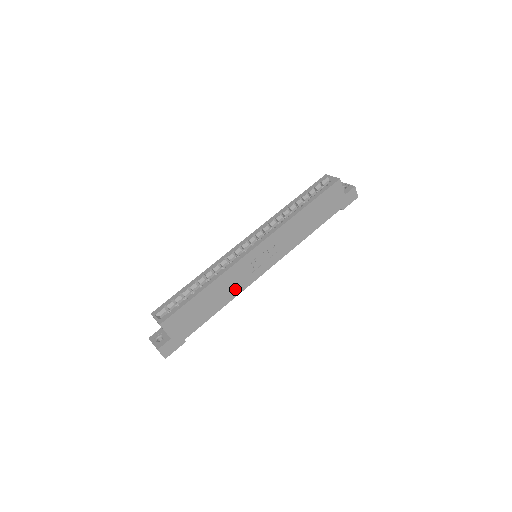
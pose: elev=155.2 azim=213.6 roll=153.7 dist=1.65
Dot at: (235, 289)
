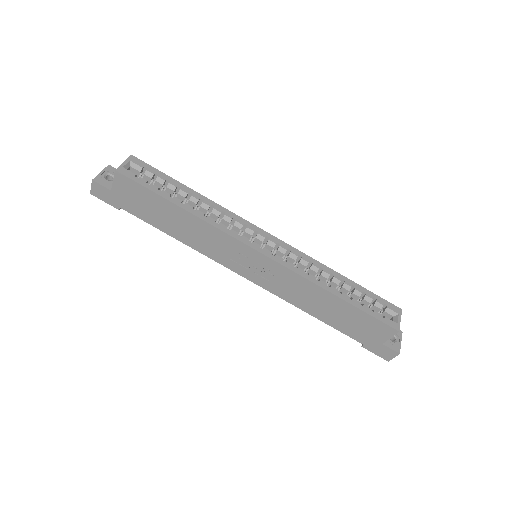
Dot at: (202, 245)
